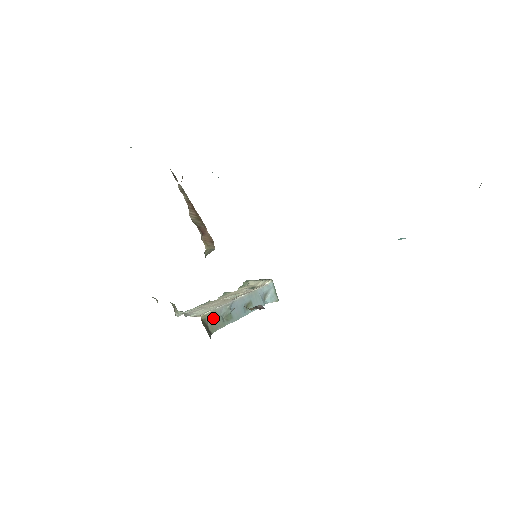
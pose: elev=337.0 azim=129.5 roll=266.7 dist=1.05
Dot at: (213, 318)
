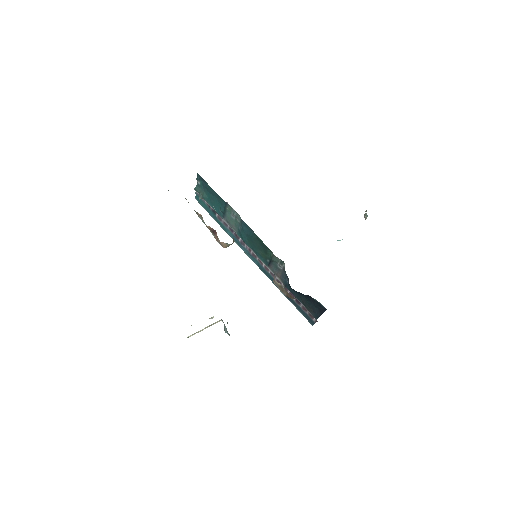
Dot at: occluded
